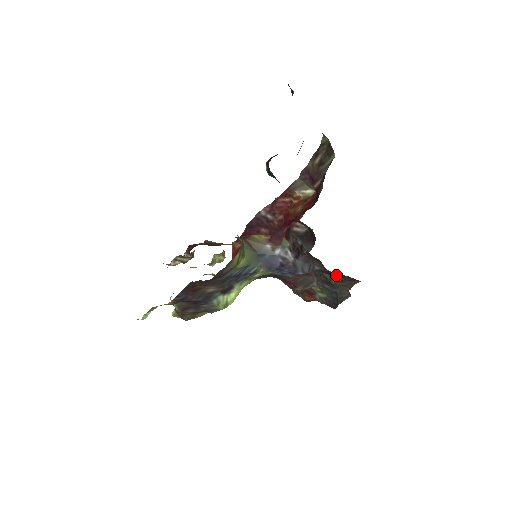
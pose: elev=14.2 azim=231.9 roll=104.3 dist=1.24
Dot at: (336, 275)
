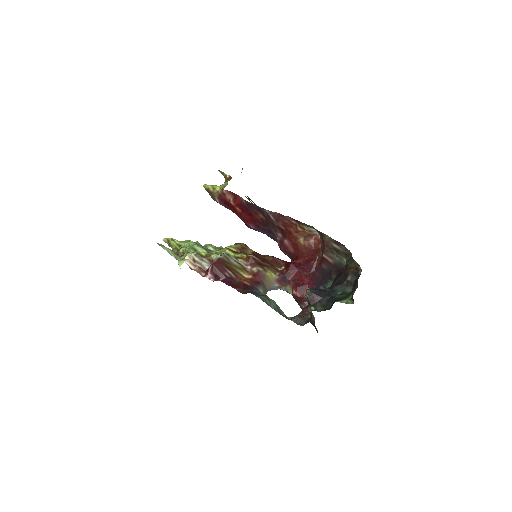
Dot at: occluded
